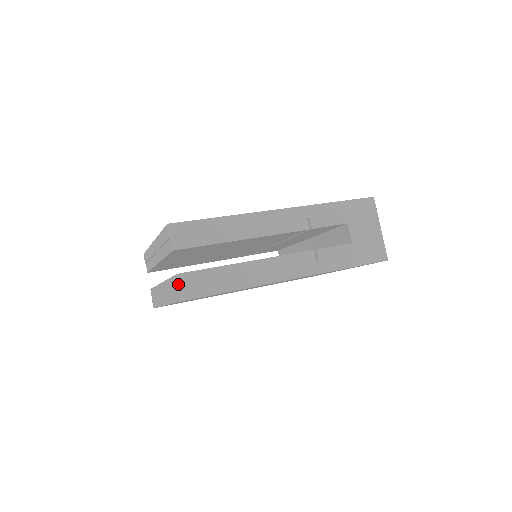
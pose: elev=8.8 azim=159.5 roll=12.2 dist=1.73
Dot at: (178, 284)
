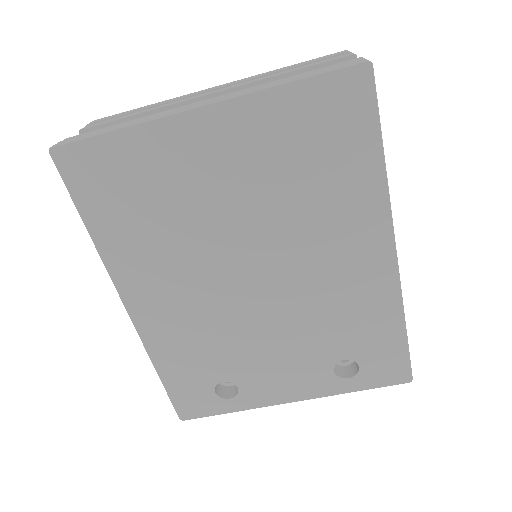
Dot at: (362, 58)
